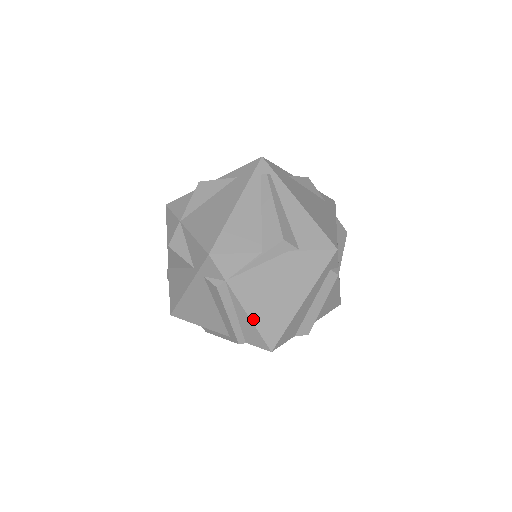
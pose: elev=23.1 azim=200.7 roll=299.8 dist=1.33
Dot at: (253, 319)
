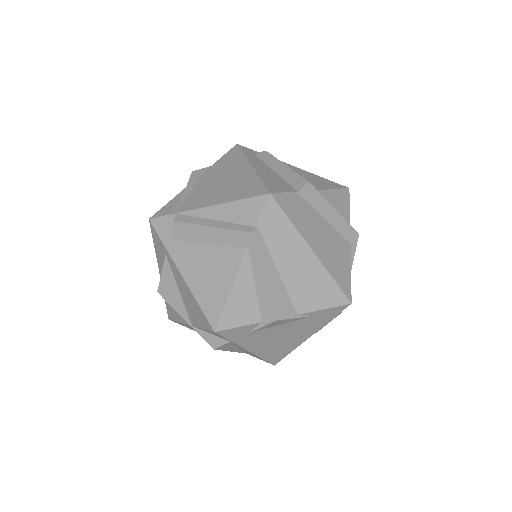
Dot at: (225, 202)
